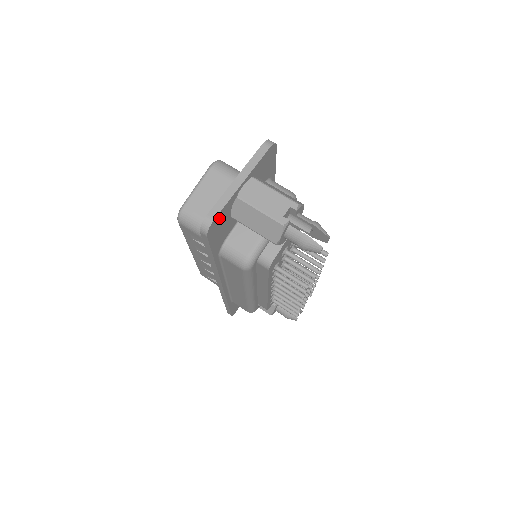
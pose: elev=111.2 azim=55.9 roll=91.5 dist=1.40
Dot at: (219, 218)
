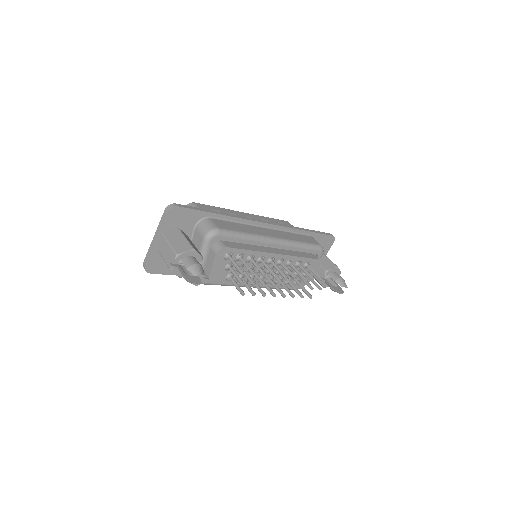
Dot at: (152, 262)
